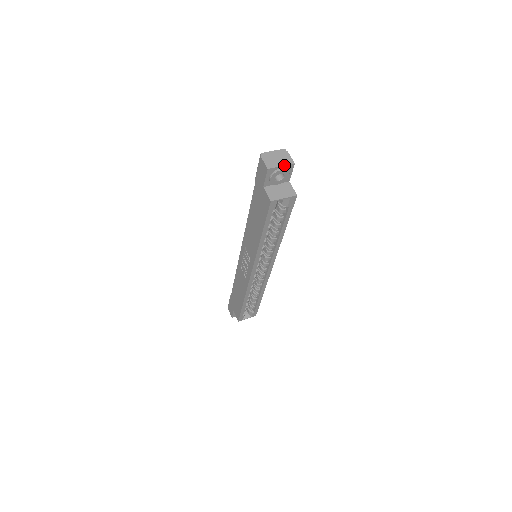
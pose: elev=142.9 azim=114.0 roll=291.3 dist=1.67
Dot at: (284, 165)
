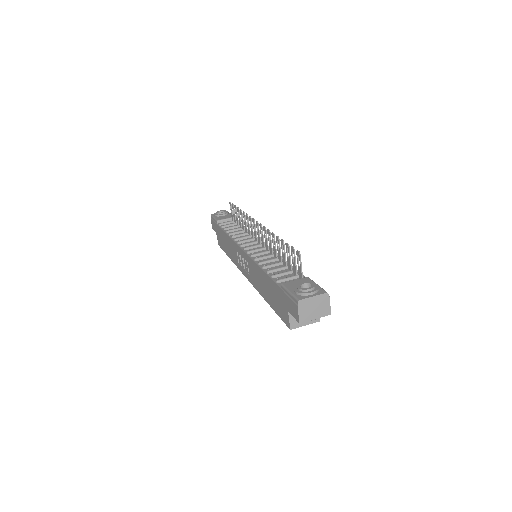
Dot at: occluded
